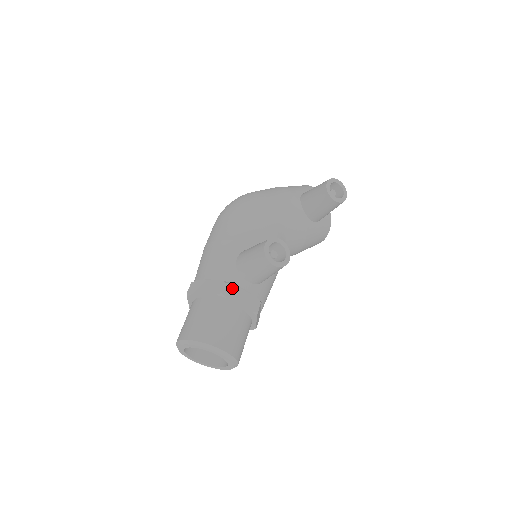
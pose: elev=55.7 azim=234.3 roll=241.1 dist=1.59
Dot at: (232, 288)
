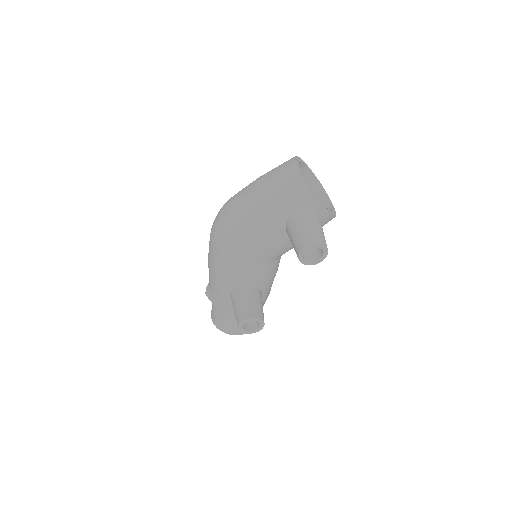
Dot at: (232, 311)
